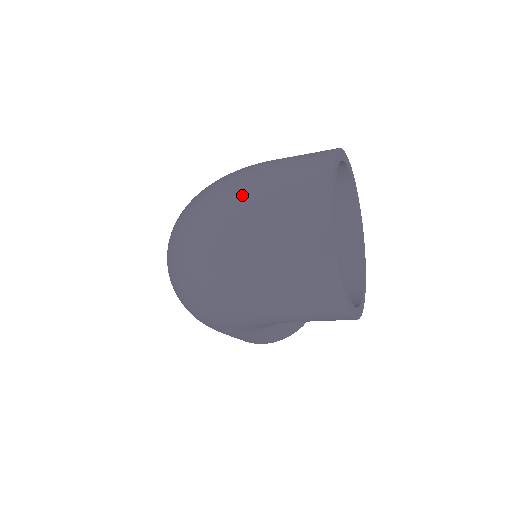
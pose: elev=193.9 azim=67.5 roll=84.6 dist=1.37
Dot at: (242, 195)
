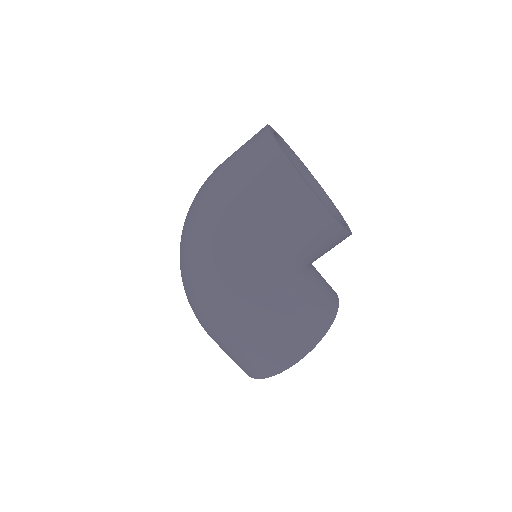
Dot at: occluded
